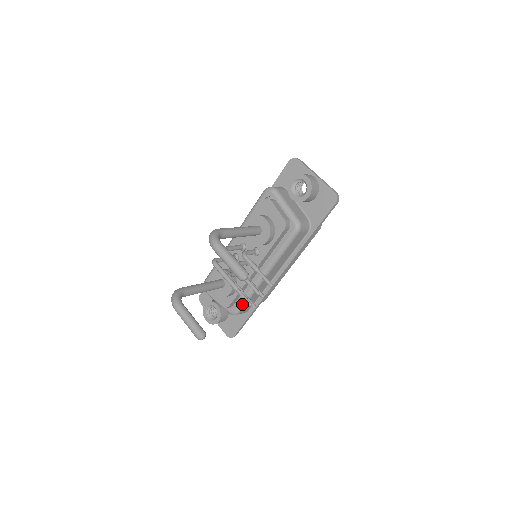
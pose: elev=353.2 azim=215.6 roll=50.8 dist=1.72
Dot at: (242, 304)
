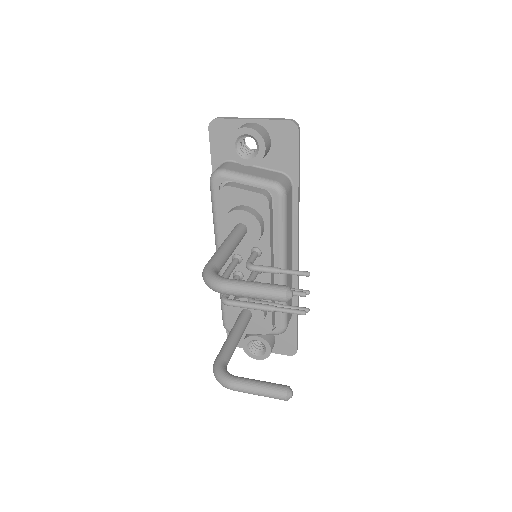
Dot at: (283, 315)
